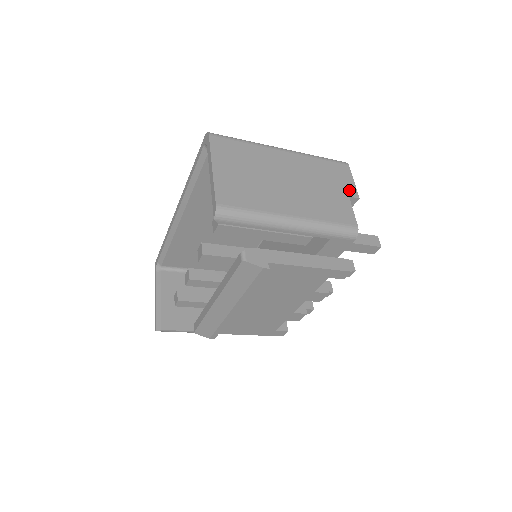
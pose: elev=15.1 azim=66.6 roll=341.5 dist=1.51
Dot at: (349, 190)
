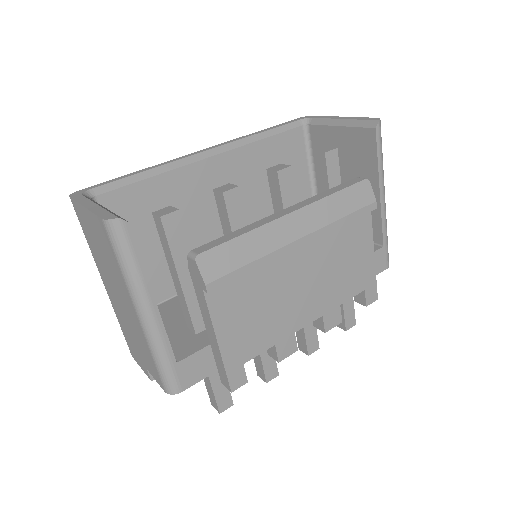
Dot at: occluded
